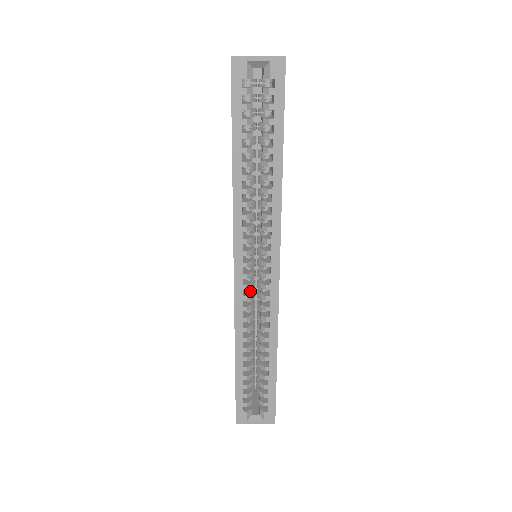
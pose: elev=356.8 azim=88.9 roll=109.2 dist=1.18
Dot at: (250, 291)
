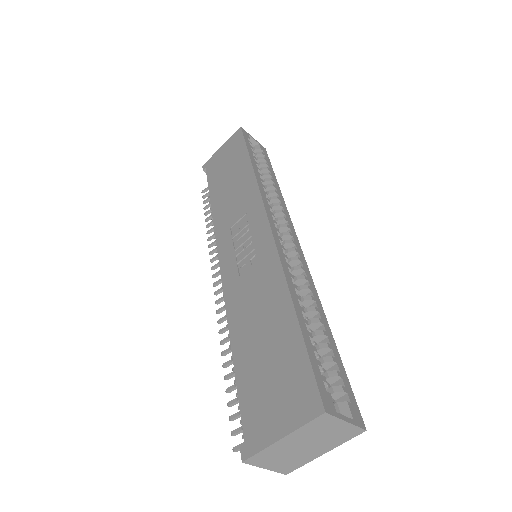
Dot at: occluded
